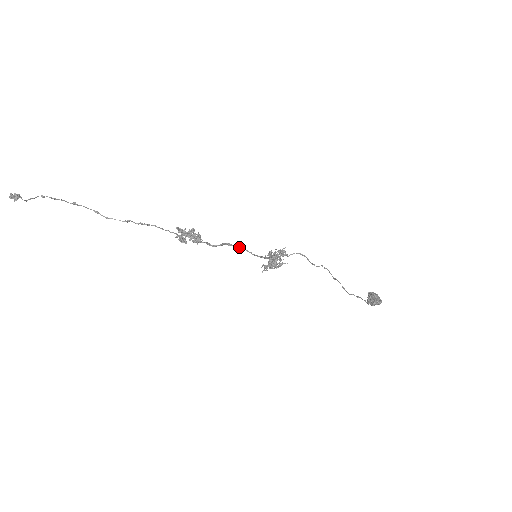
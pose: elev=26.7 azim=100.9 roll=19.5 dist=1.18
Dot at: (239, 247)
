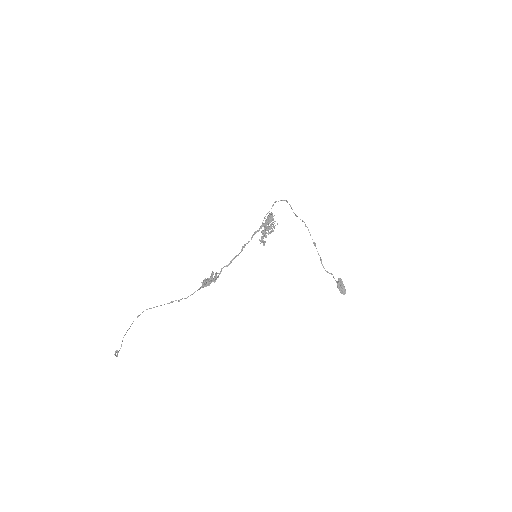
Dot at: (241, 251)
